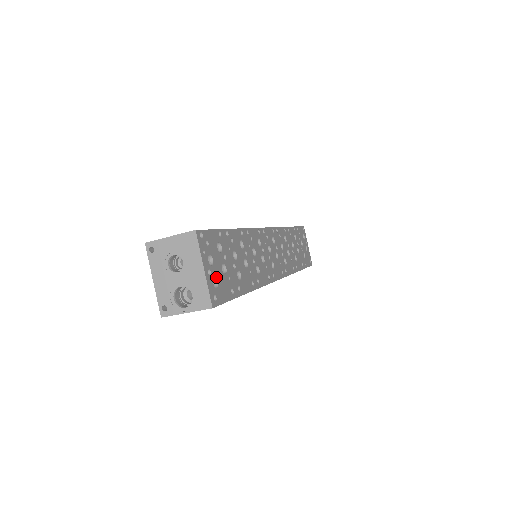
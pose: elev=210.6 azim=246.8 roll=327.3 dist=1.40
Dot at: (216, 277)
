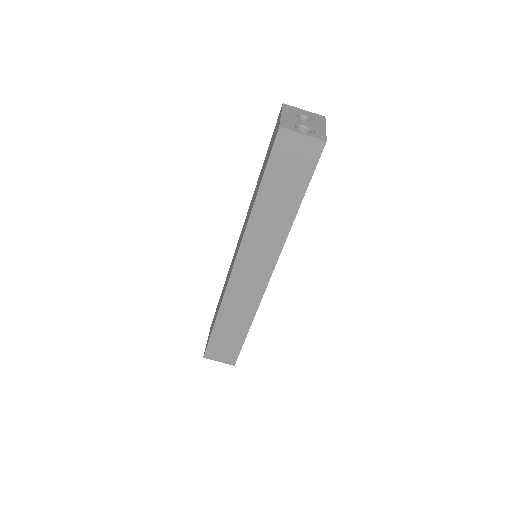
Dot at: occluded
